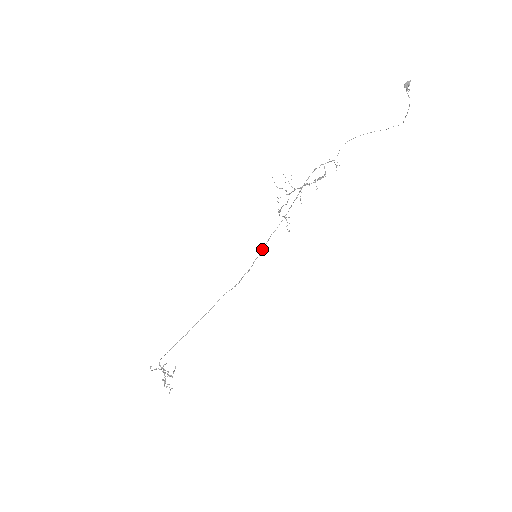
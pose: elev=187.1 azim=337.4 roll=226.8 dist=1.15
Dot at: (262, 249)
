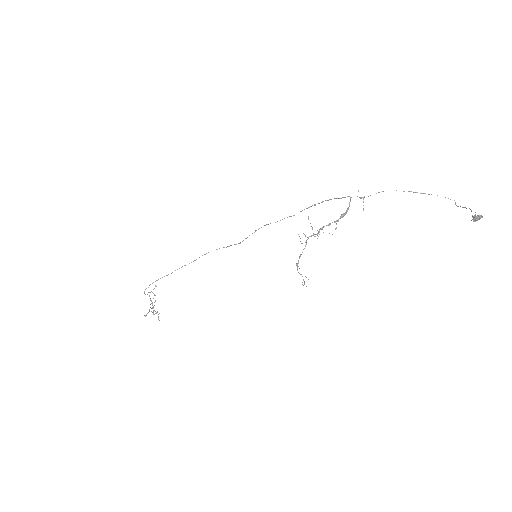
Dot at: occluded
